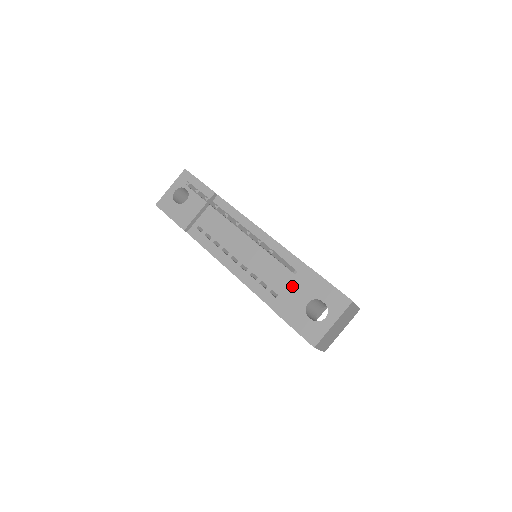
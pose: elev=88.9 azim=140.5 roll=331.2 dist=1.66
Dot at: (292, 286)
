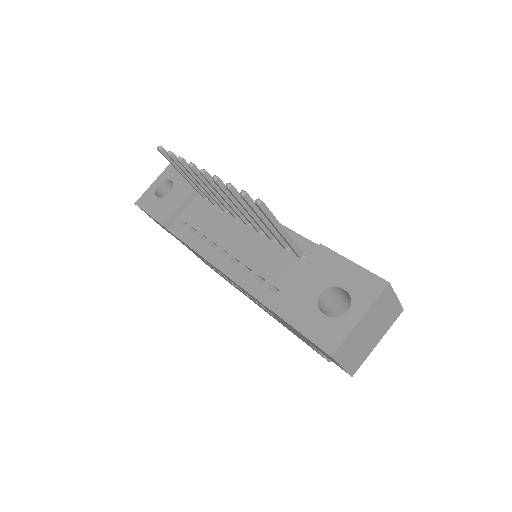
Dot at: (298, 273)
